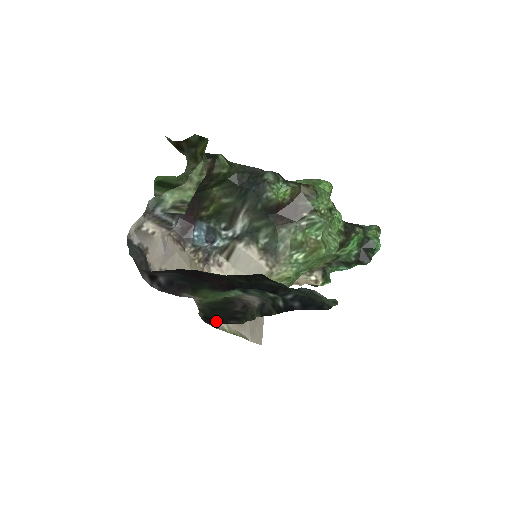
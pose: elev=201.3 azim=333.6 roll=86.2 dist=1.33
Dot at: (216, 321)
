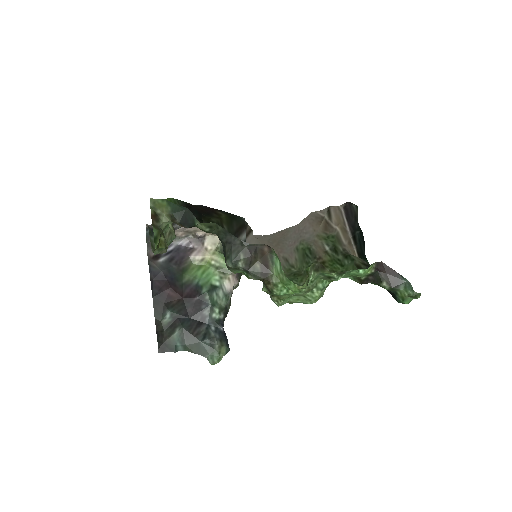
Dot at: occluded
